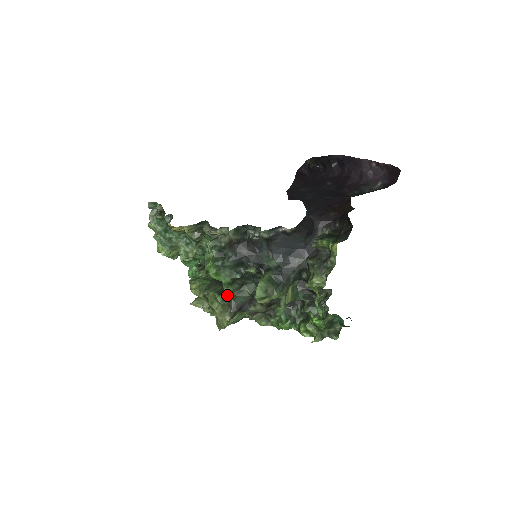
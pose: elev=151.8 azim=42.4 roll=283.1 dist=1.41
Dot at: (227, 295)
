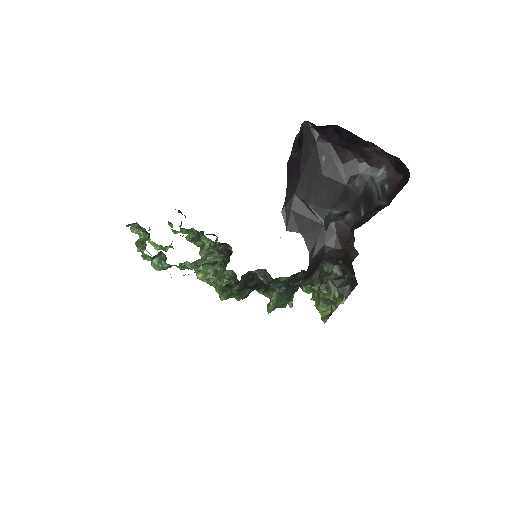
Dot at: occluded
